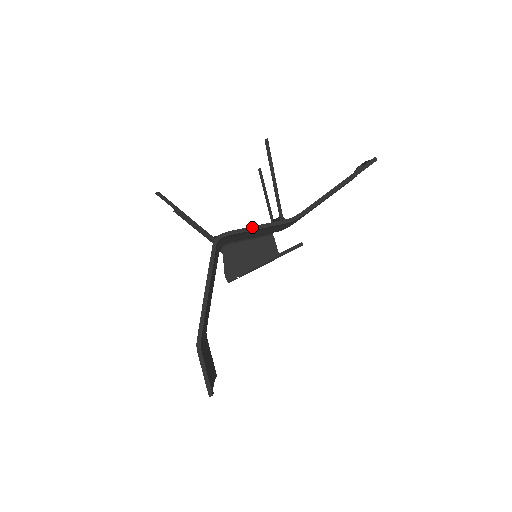
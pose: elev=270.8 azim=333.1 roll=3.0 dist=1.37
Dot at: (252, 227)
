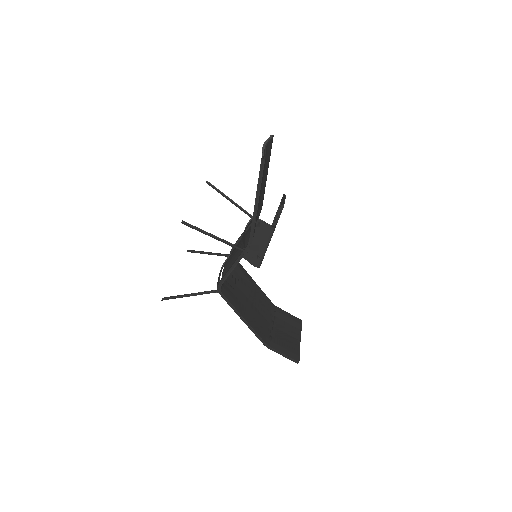
Dot at: (230, 269)
